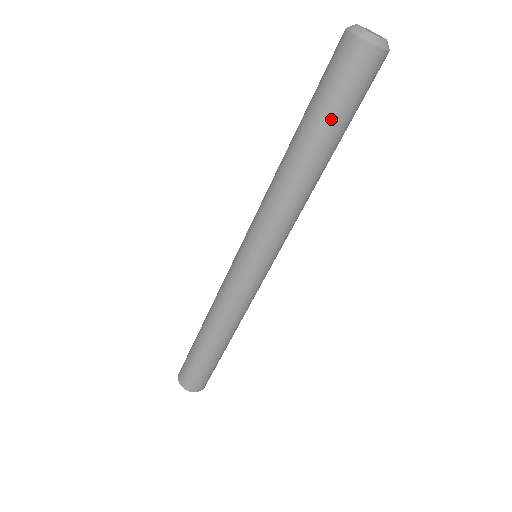
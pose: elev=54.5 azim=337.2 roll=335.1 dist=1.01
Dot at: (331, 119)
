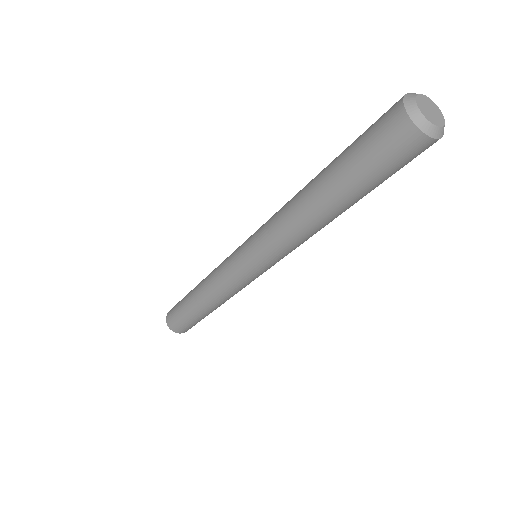
Dot at: (358, 183)
